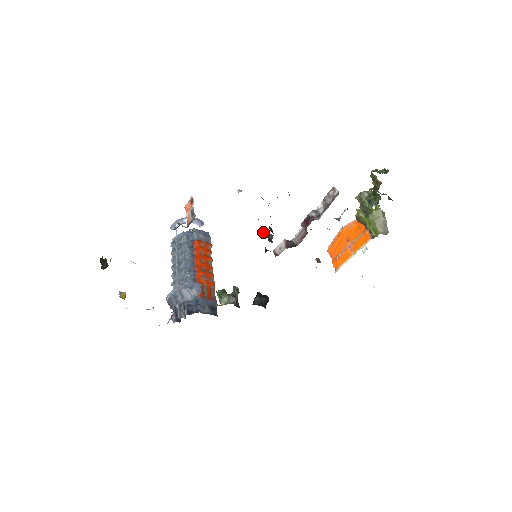
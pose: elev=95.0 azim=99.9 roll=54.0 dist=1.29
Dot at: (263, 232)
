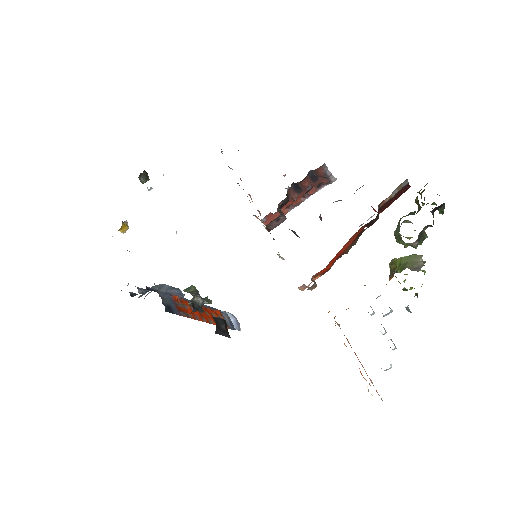
Dot at: occluded
